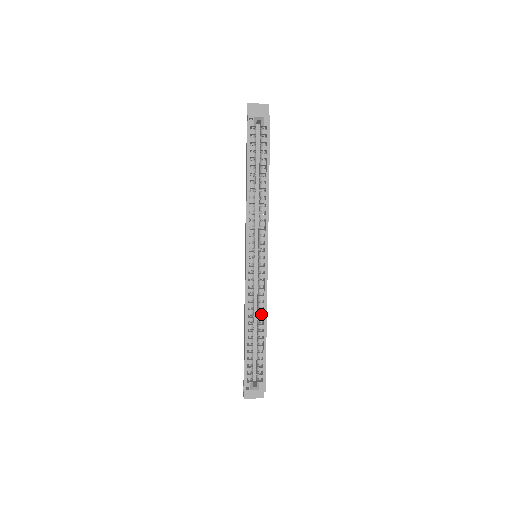
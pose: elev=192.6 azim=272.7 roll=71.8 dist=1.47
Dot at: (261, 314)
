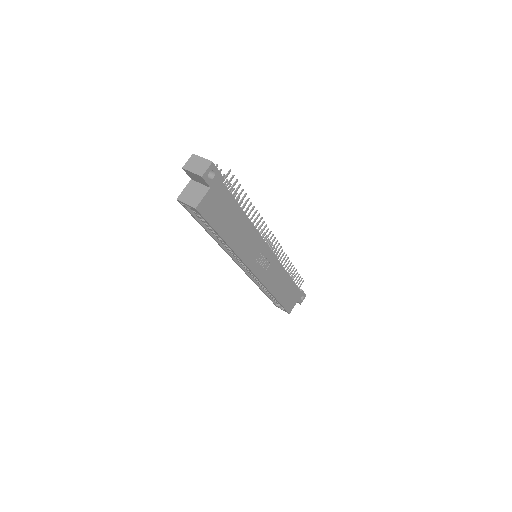
Dot at: occluded
